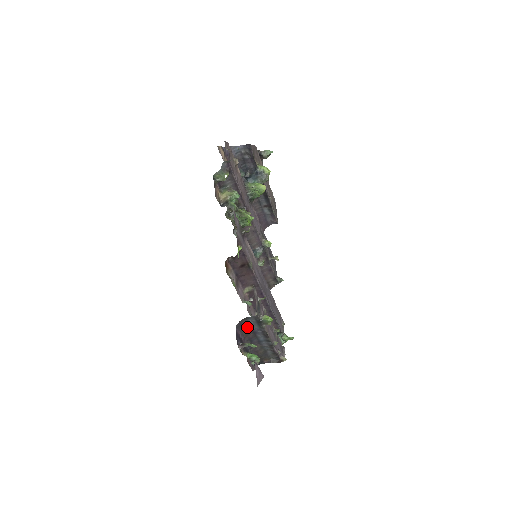
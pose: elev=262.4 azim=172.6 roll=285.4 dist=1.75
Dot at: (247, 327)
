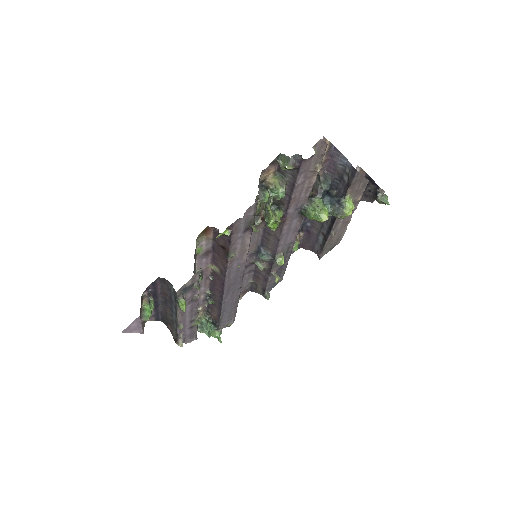
Dot at: (168, 289)
